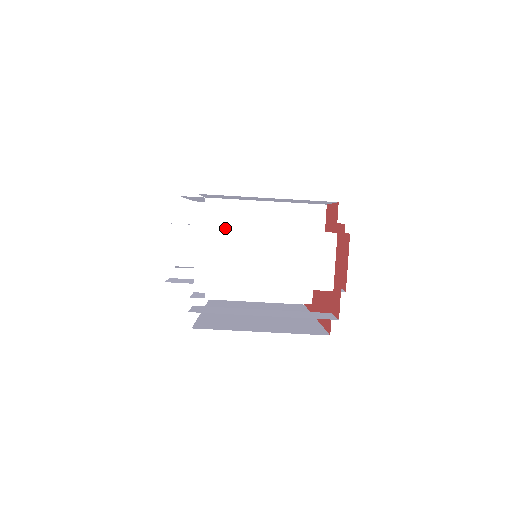
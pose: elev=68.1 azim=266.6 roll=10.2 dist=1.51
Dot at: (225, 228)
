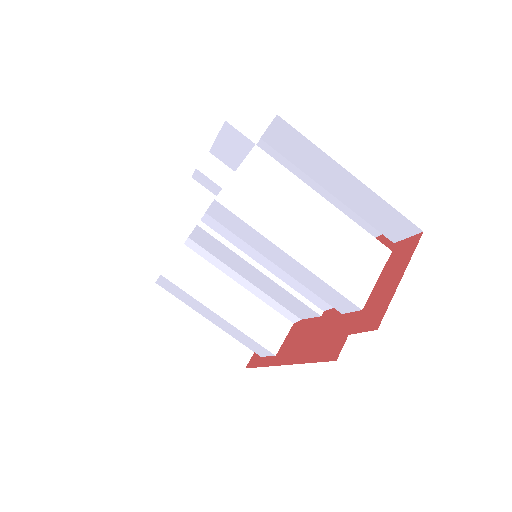
Dot at: (284, 168)
